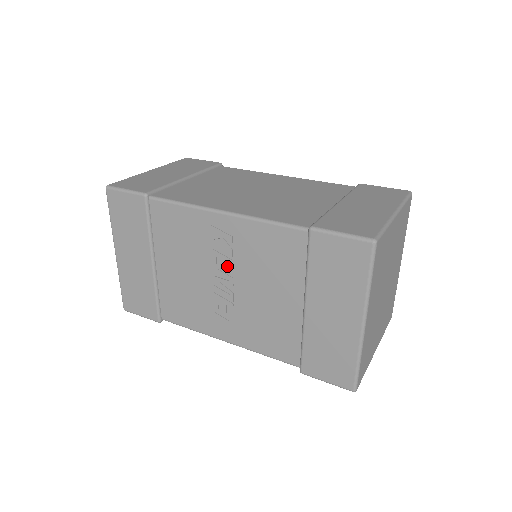
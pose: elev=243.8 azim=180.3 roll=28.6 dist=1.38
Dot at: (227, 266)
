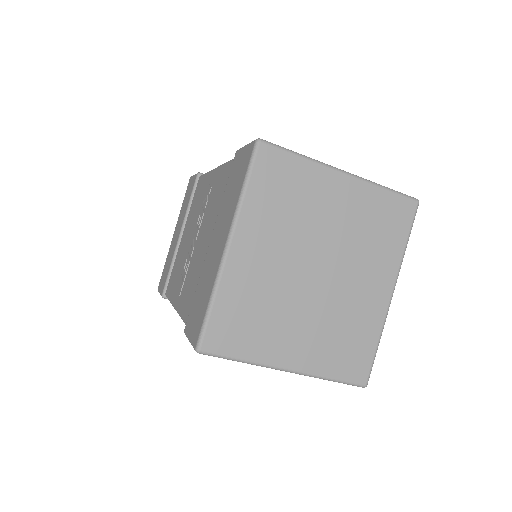
Dot at: (201, 220)
